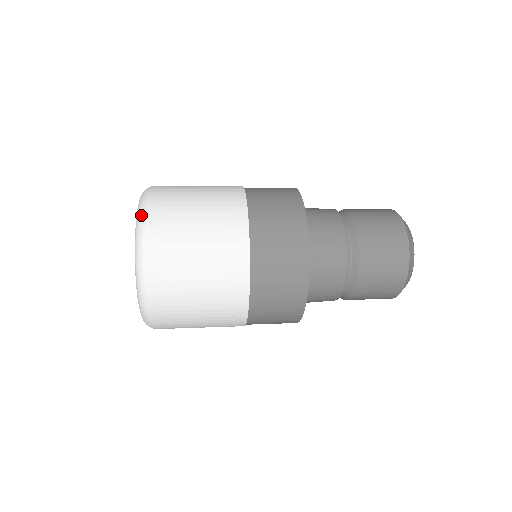
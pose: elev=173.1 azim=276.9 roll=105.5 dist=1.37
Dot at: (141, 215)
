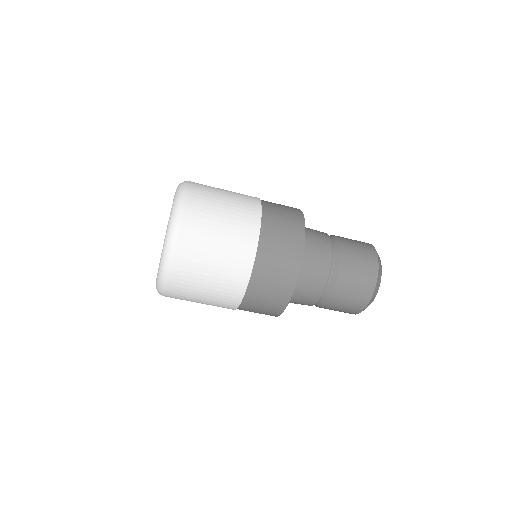
Dot at: occluded
